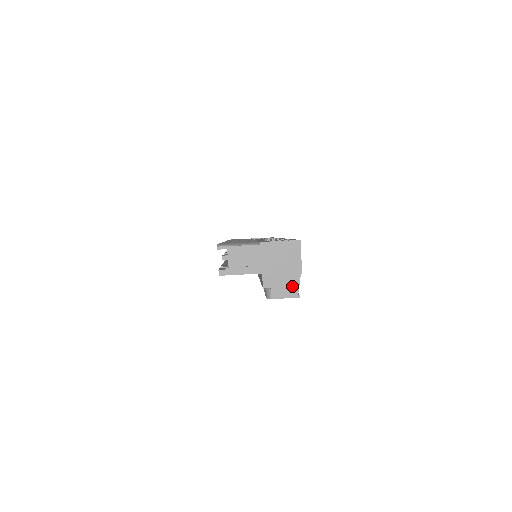
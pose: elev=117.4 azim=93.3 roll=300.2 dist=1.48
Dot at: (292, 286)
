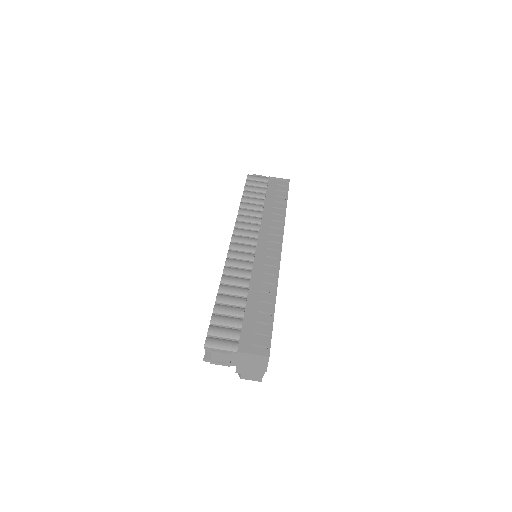
Dot at: (257, 376)
